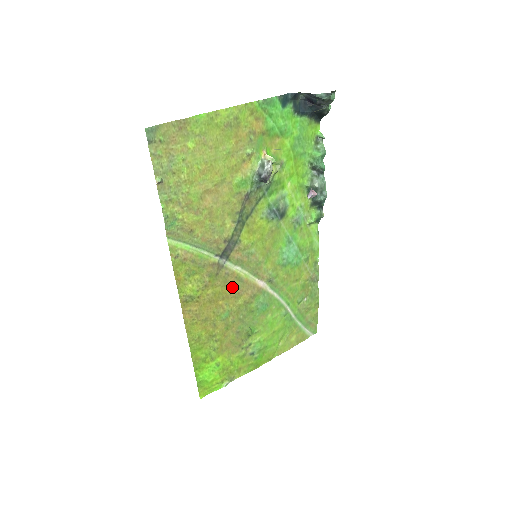
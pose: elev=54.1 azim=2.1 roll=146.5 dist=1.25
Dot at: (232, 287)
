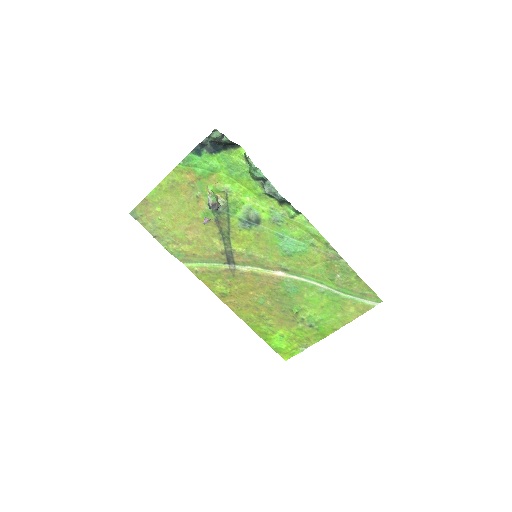
Dot at: (253, 281)
